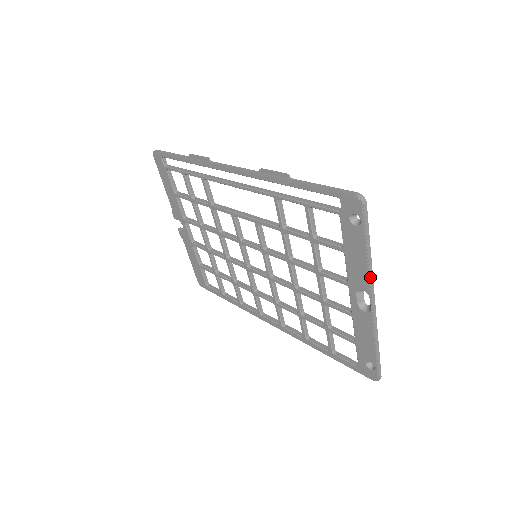
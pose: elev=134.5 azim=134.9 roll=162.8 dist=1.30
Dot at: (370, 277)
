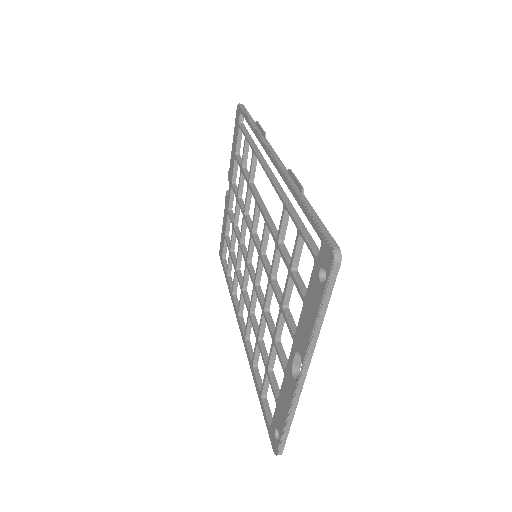
Dot at: (310, 346)
